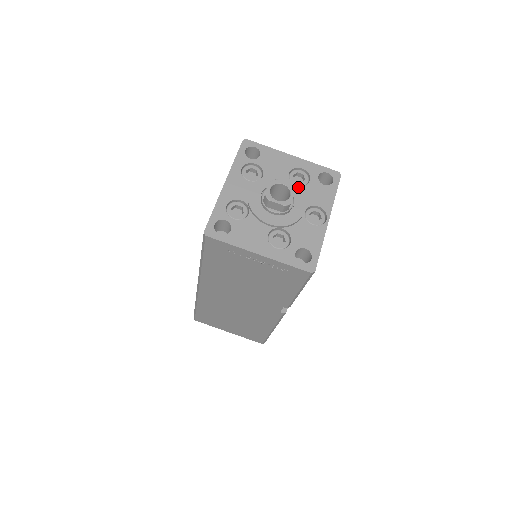
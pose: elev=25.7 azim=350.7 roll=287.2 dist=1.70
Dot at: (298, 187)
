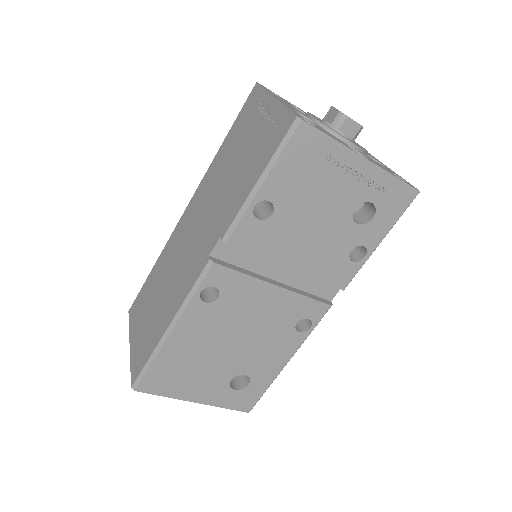
Dot at: occluded
